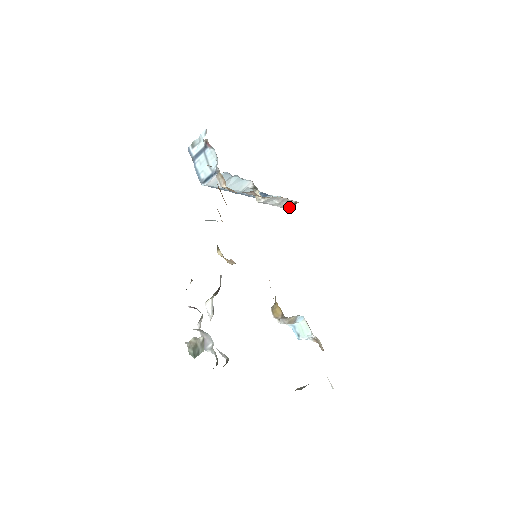
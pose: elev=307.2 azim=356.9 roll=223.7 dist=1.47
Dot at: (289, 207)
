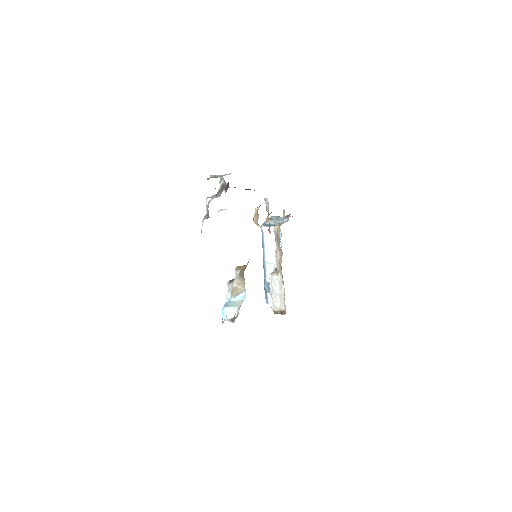
Dot at: (276, 310)
